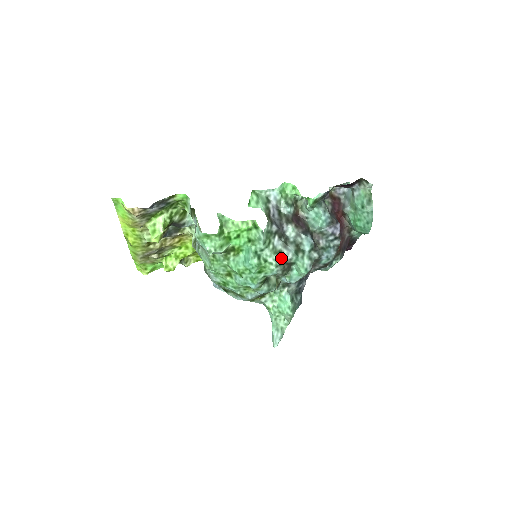
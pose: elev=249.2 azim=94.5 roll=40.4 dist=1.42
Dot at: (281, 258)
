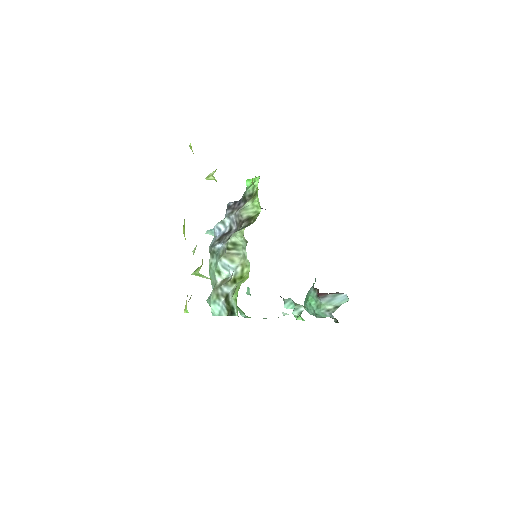
Dot at: occluded
